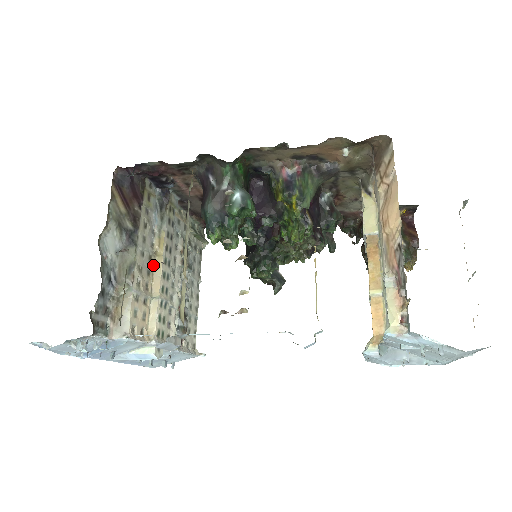
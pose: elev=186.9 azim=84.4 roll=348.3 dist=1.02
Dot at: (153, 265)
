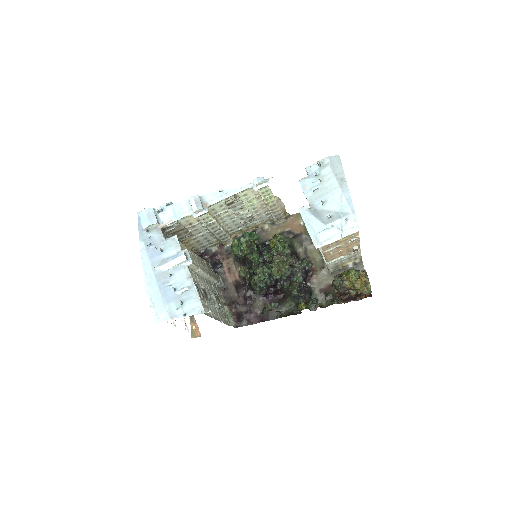
Dot at: occluded
